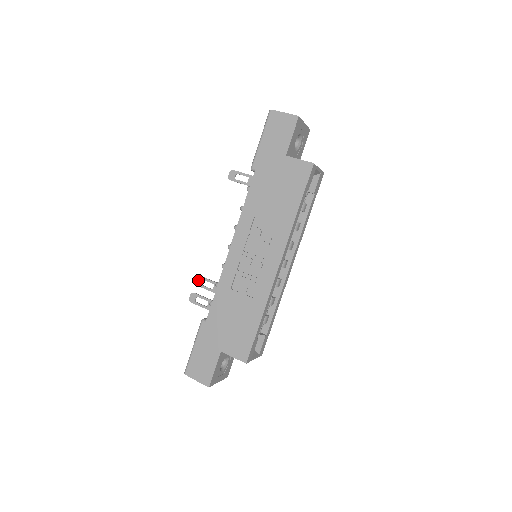
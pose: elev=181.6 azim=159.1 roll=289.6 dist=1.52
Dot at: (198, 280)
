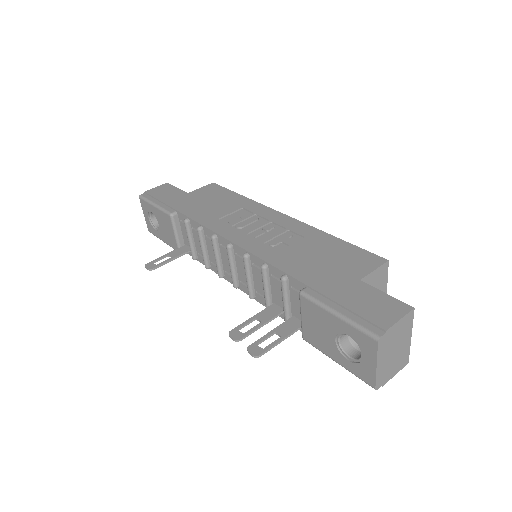
Dot at: (235, 334)
